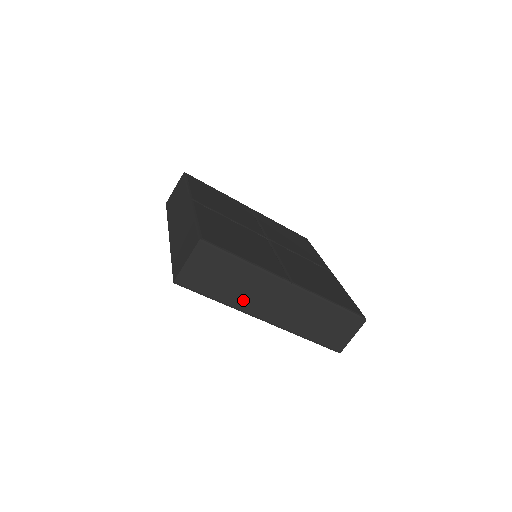
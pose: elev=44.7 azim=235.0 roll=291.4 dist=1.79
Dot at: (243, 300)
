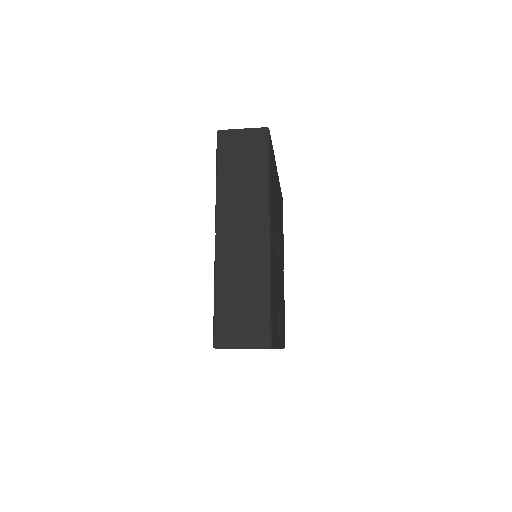
Dot at: occluded
